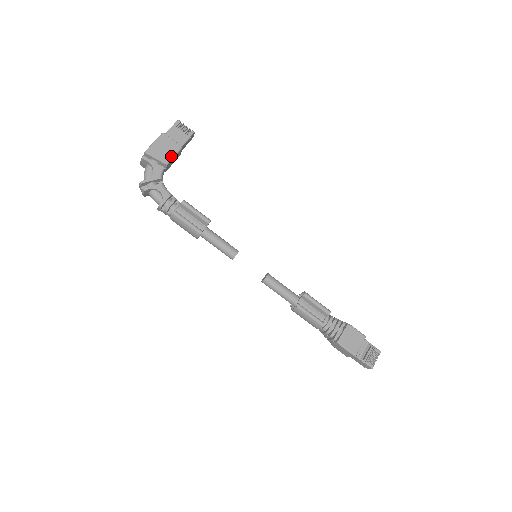
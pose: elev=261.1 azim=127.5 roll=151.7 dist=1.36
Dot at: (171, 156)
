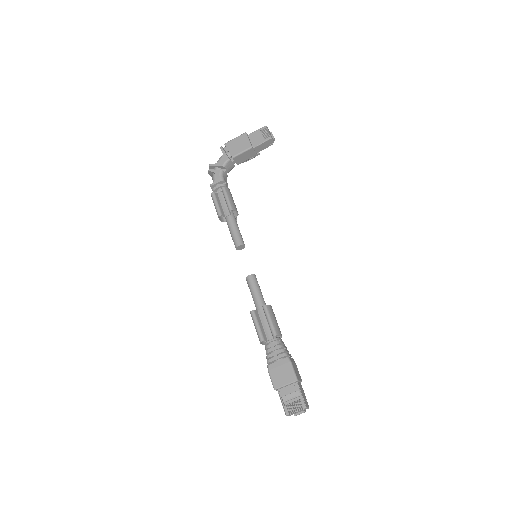
Dot at: (239, 152)
